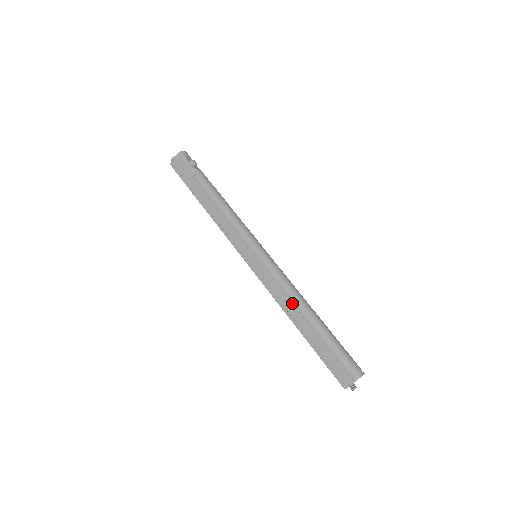
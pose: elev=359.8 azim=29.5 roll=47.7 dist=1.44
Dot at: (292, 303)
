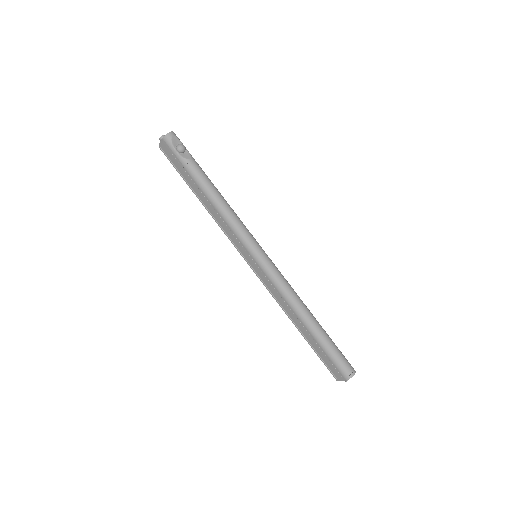
Dot at: (290, 309)
